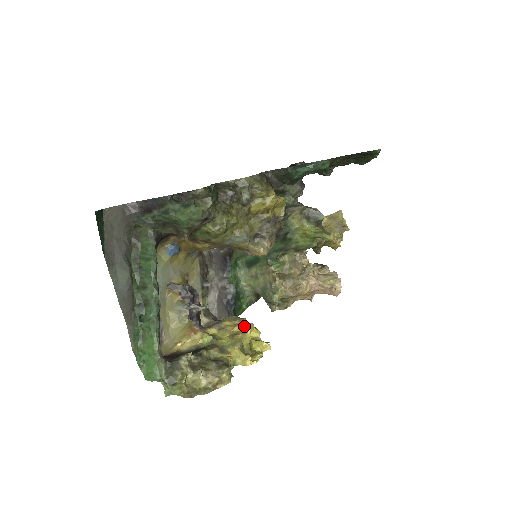
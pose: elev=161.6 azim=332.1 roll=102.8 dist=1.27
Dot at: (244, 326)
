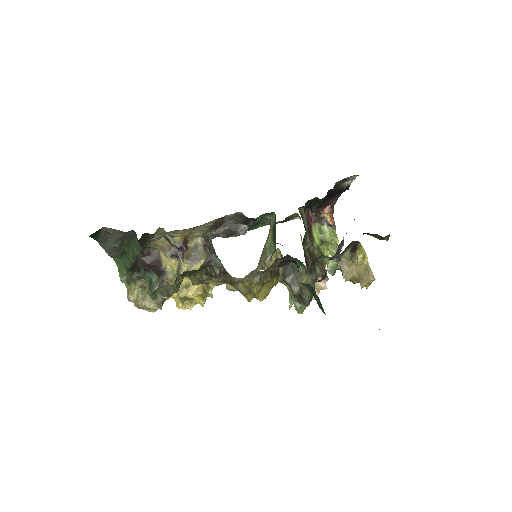
Dot at: (199, 286)
